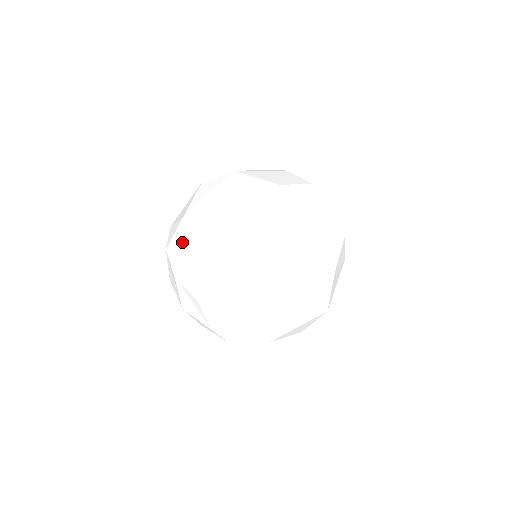
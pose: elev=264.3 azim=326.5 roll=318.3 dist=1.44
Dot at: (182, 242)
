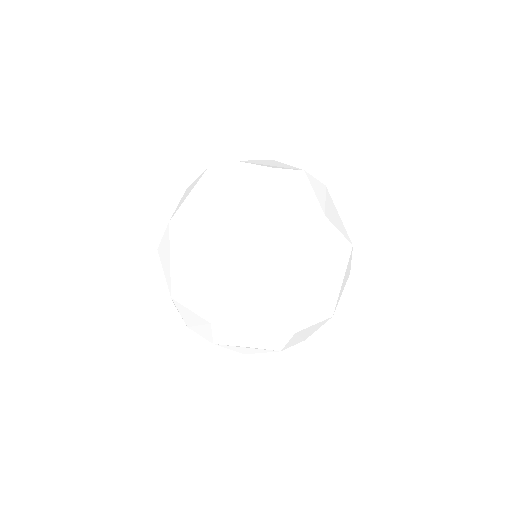
Dot at: (191, 317)
